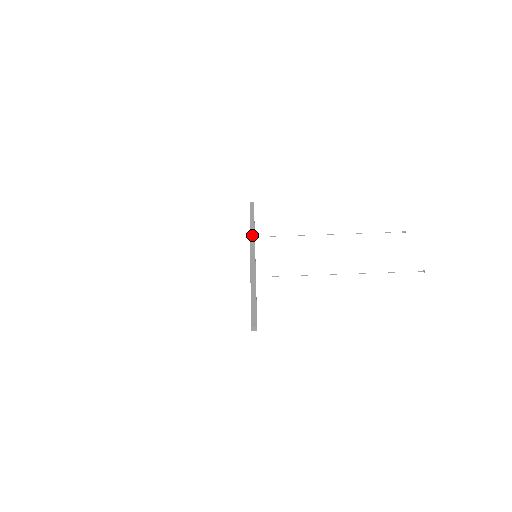
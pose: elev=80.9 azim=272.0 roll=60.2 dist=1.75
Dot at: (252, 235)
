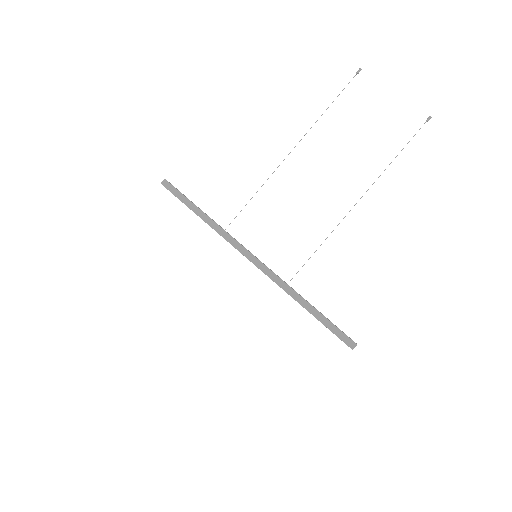
Dot at: (222, 233)
